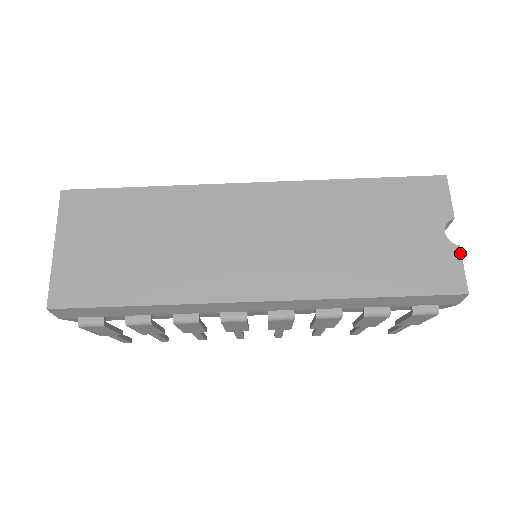
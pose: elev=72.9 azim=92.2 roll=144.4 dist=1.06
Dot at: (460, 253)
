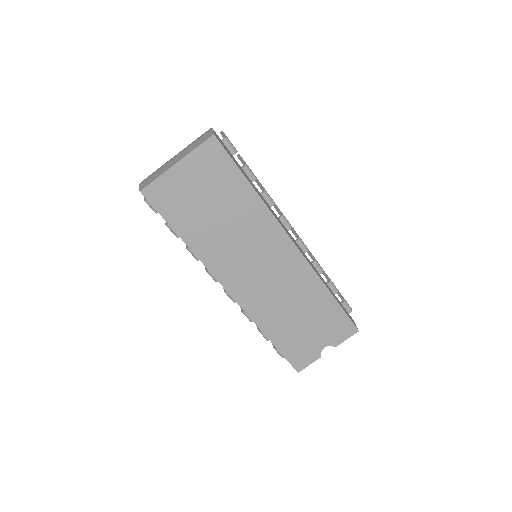
Dot at: (317, 359)
